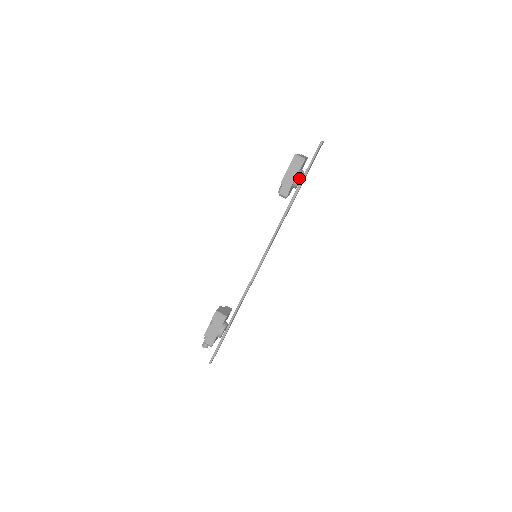
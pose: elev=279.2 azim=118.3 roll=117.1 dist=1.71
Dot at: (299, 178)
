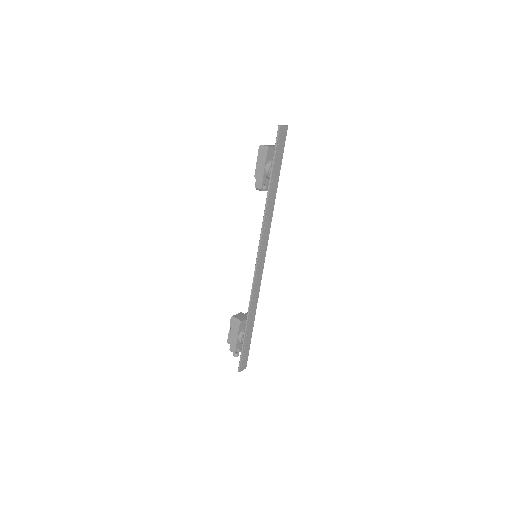
Dot at: (268, 168)
